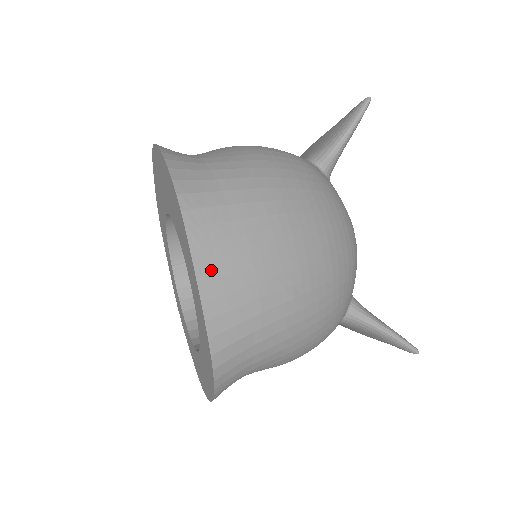
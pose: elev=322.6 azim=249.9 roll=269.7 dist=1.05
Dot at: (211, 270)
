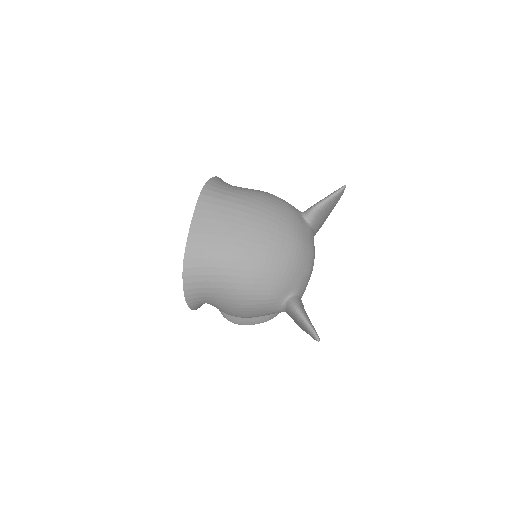
Dot at: (199, 221)
